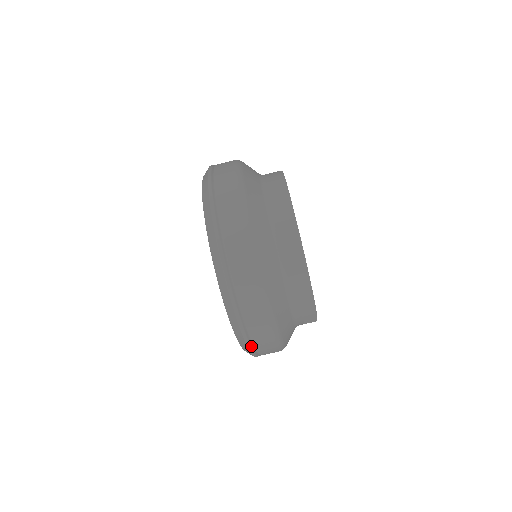
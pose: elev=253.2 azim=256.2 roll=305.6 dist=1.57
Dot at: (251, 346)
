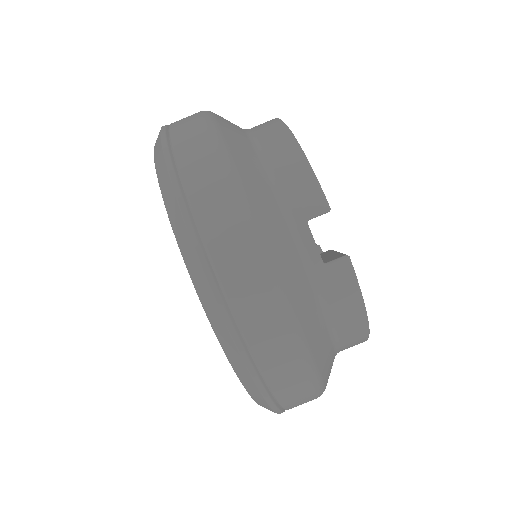
Dot at: (192, 223)
